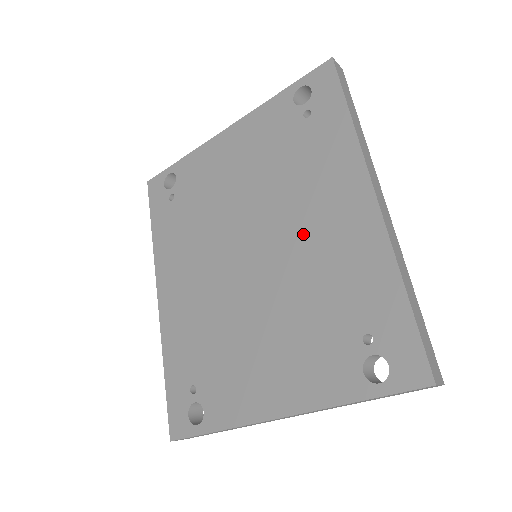
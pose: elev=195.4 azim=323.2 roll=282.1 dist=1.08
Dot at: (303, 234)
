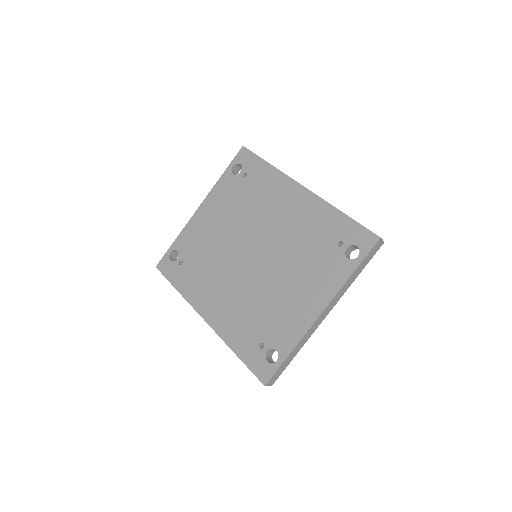
Dot at: (278, 225)
